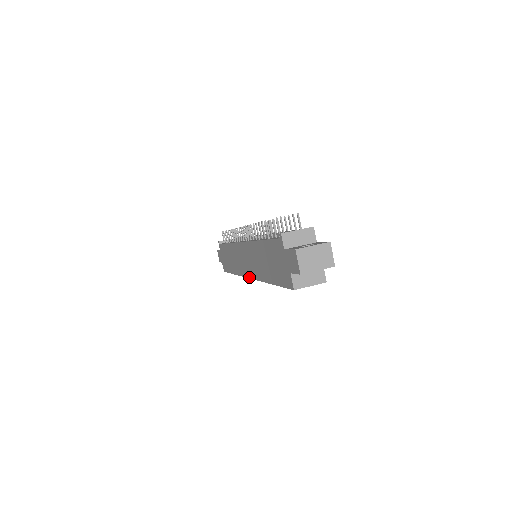
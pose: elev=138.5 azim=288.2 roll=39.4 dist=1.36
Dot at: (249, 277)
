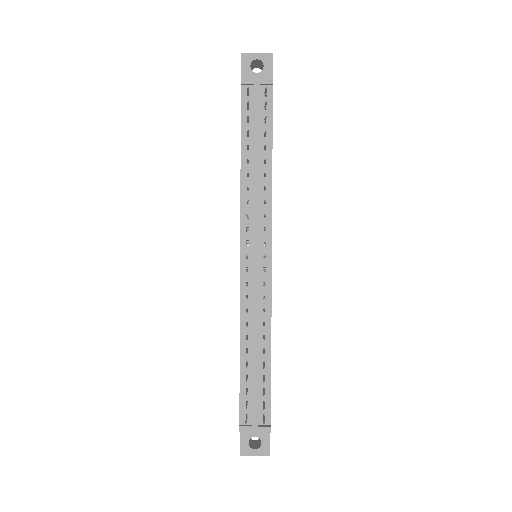
Dot at: occluded
